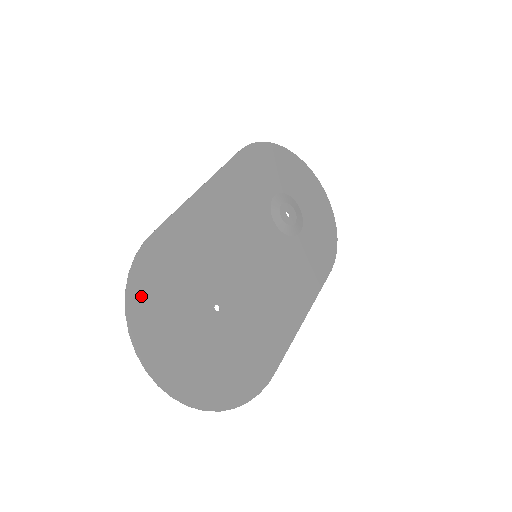
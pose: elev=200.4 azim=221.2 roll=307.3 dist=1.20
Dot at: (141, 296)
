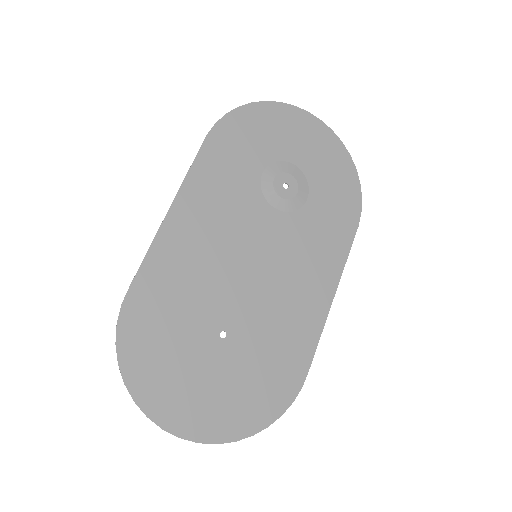
Dot at: (136, 361)
